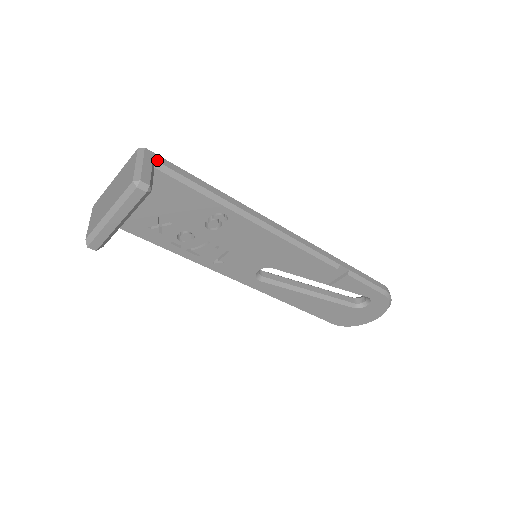
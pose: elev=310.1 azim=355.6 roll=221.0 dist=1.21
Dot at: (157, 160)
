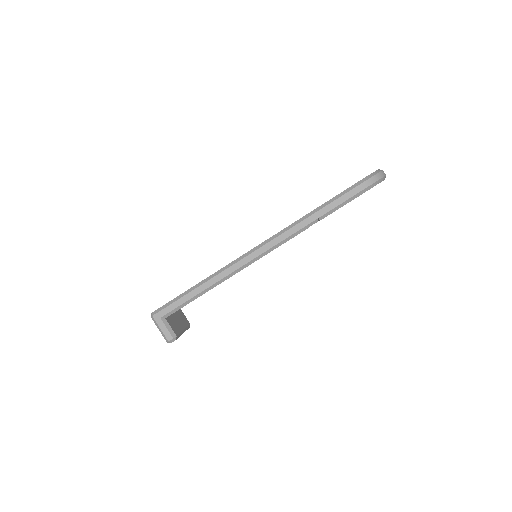
Dot at: (162, 316)
